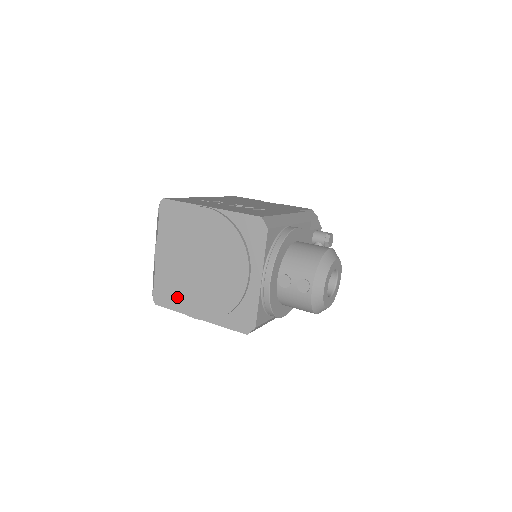
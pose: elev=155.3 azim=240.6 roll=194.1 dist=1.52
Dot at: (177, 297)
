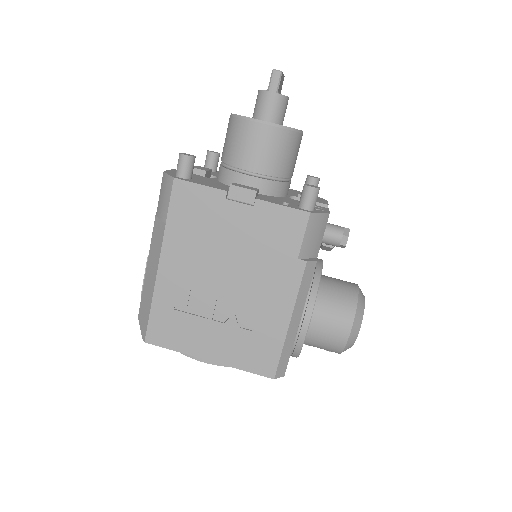
Dot at: occluded
